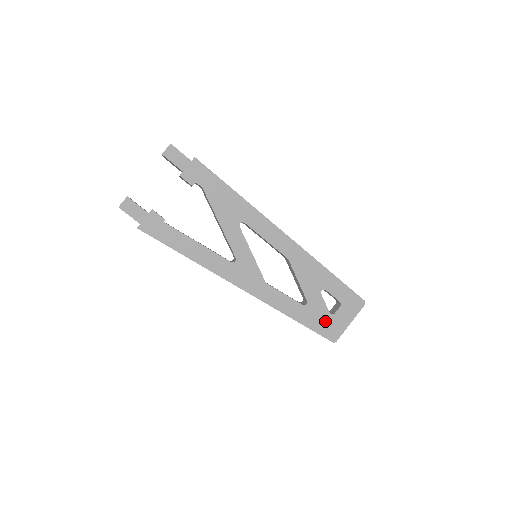
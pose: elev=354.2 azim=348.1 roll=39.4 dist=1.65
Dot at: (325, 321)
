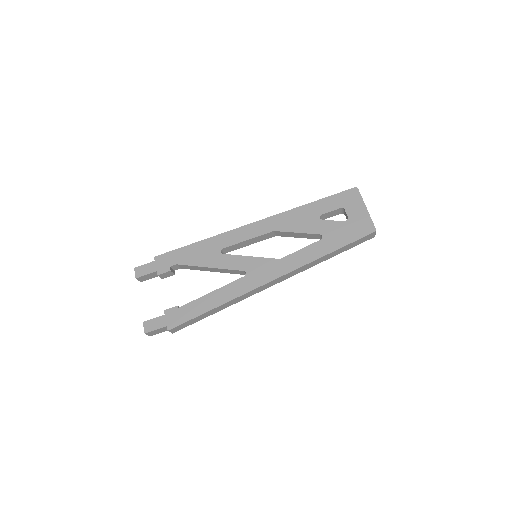
Dot at: (349, 229)
